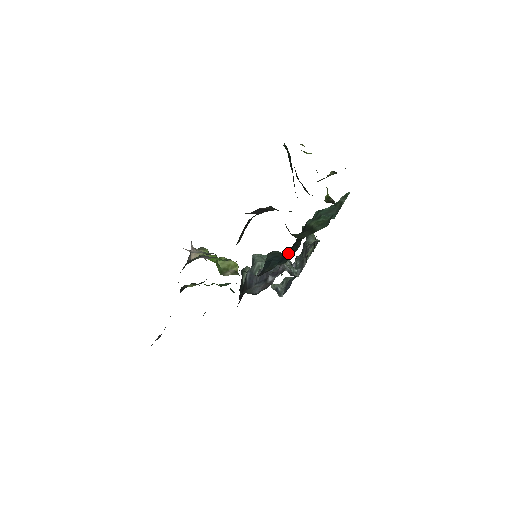
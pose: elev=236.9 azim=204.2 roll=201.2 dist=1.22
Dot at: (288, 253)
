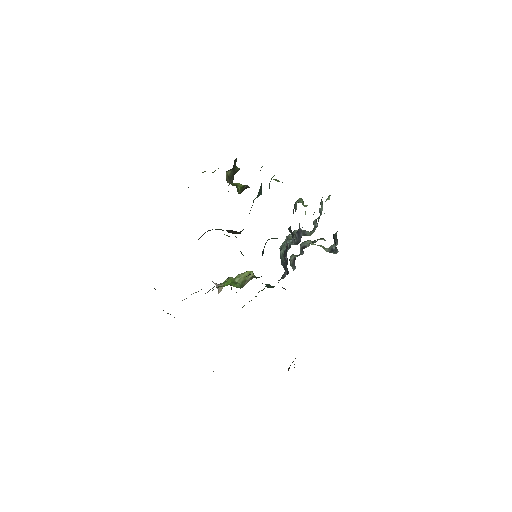
Dot at: occluded
